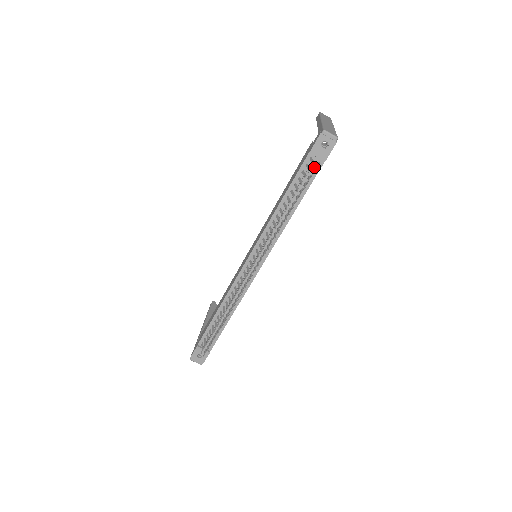
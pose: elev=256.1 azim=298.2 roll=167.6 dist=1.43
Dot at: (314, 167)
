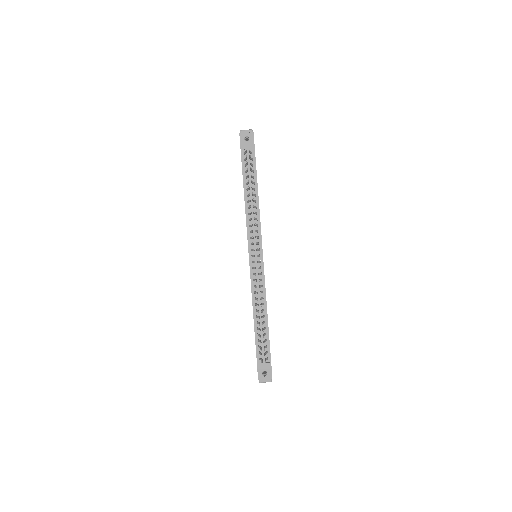
Dot at: occluded
